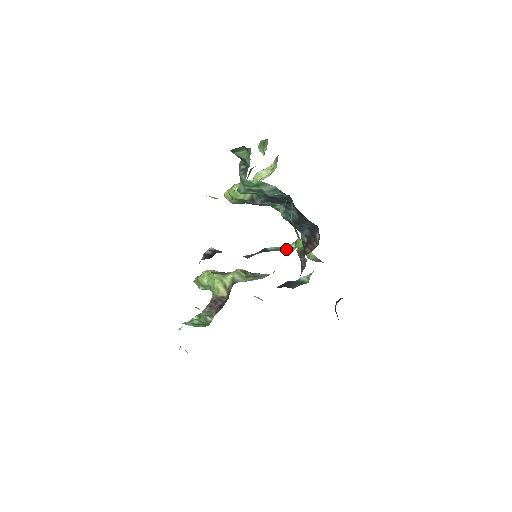
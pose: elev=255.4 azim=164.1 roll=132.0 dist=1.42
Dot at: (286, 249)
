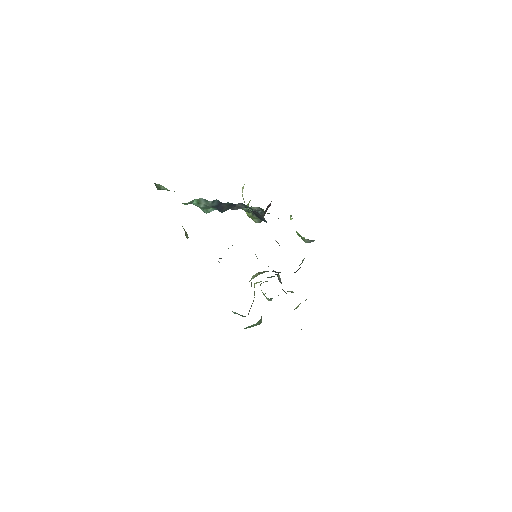
Dot at: occluded
